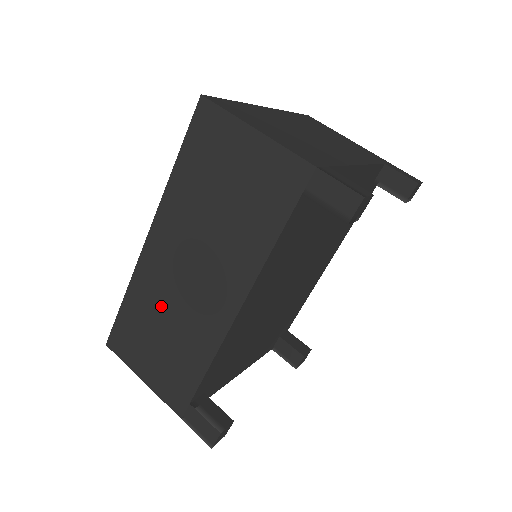
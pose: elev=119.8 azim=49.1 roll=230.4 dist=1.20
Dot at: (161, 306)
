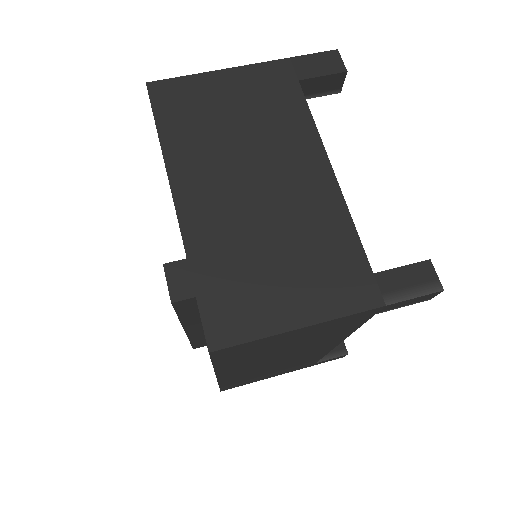
Dot at: occluded
